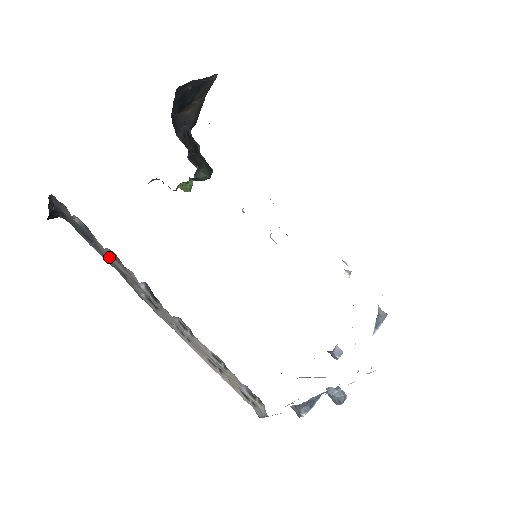
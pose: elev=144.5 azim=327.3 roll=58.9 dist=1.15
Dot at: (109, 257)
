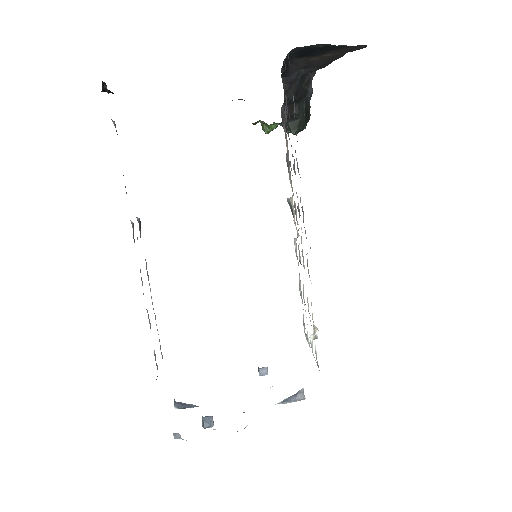
Dot at: occluded
